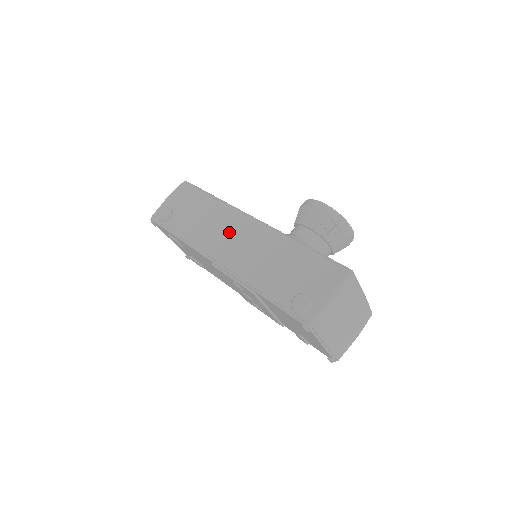
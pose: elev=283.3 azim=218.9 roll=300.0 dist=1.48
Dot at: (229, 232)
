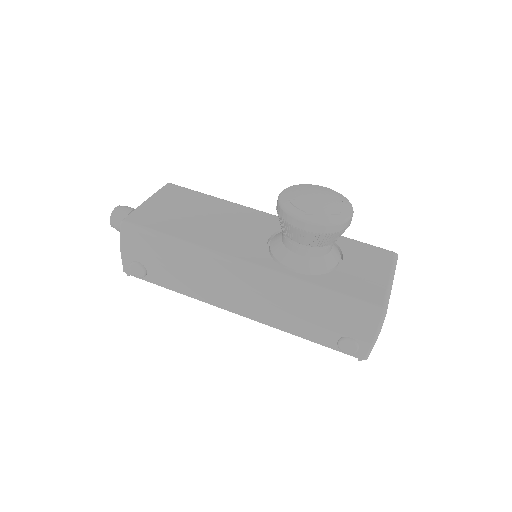
Dot at: (227, 285)
